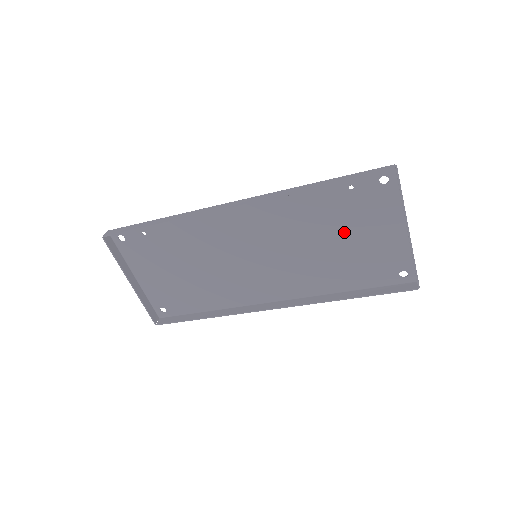
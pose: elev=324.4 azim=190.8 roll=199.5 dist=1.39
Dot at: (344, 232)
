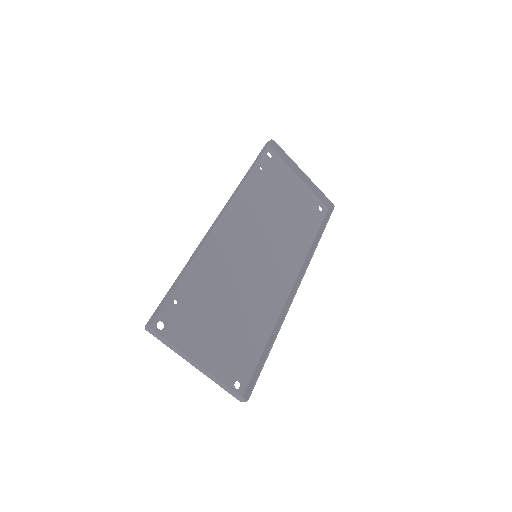
Dot at: (280, 200)
